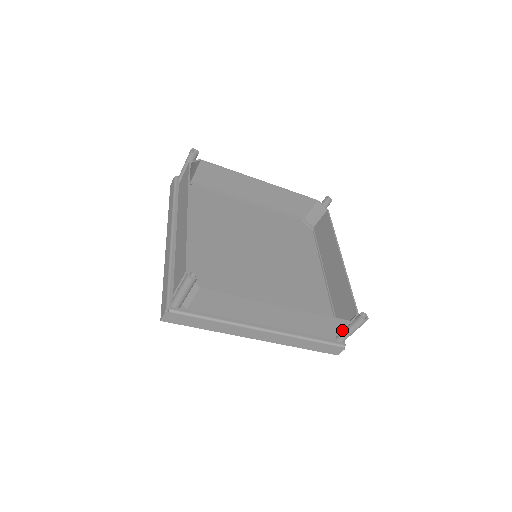
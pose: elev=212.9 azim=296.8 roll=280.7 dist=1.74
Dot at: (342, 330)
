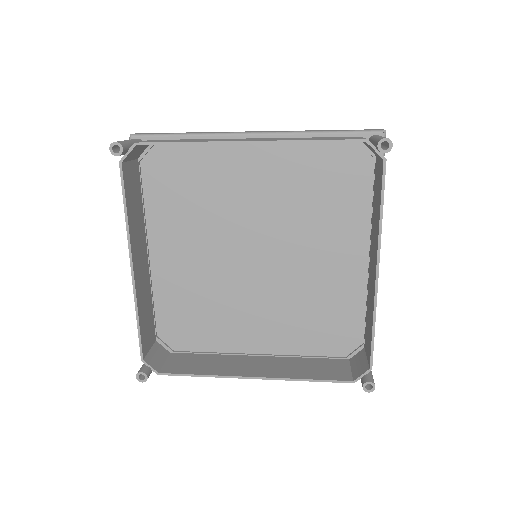
Dot at: (351, 373)
